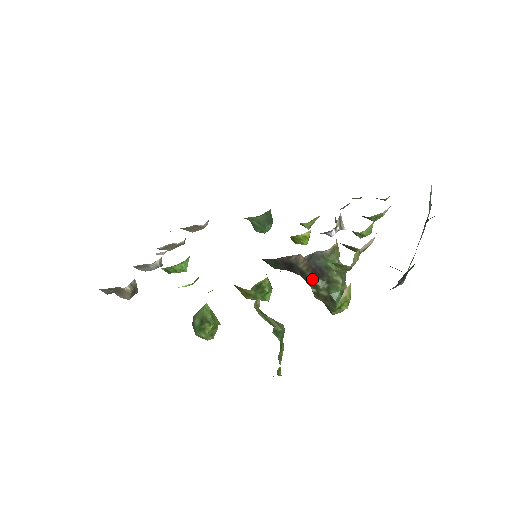
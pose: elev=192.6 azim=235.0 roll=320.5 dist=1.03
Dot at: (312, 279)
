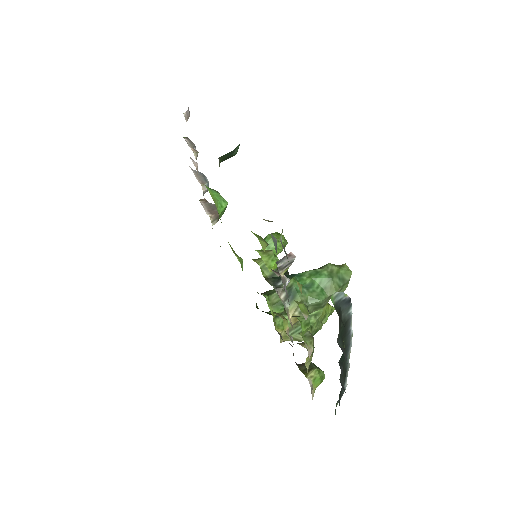
Dot at: occluded
